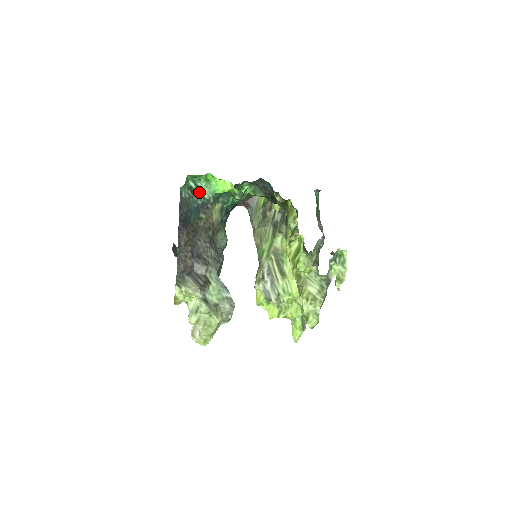
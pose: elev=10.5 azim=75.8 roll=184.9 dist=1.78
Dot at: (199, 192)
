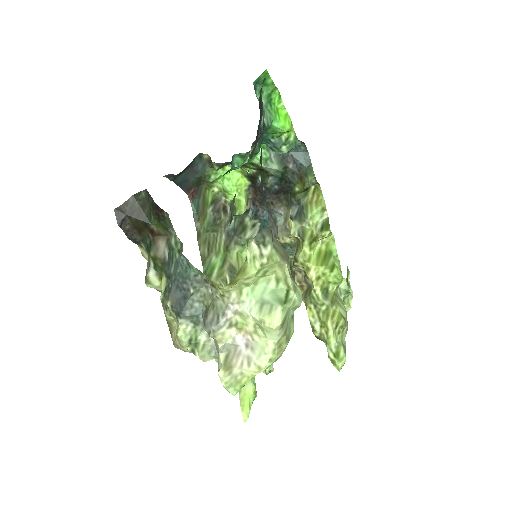
Dot at: occluded
